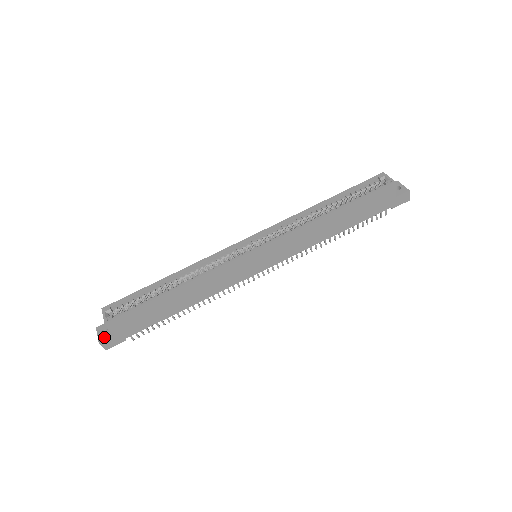
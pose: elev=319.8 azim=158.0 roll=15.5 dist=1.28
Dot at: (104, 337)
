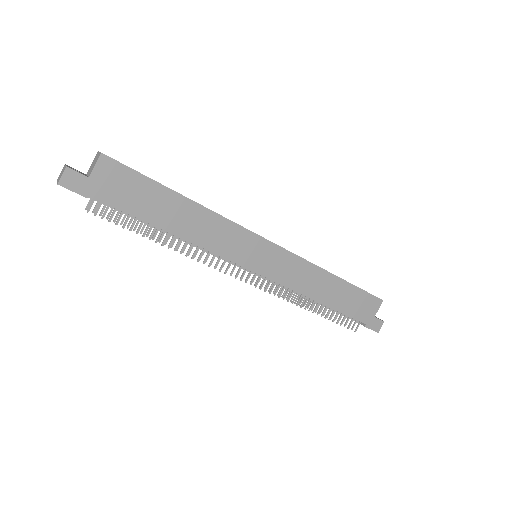
Dot at: (75, 170)
